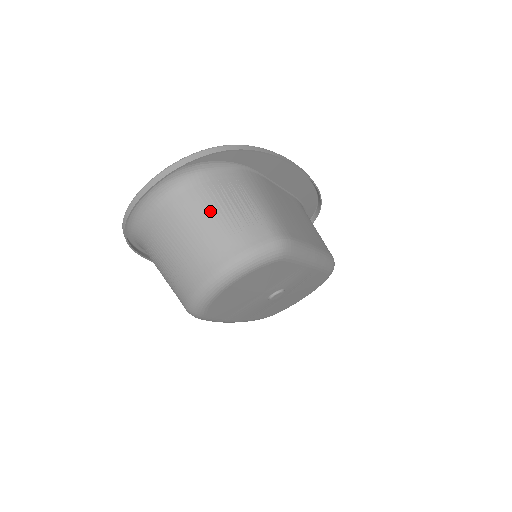
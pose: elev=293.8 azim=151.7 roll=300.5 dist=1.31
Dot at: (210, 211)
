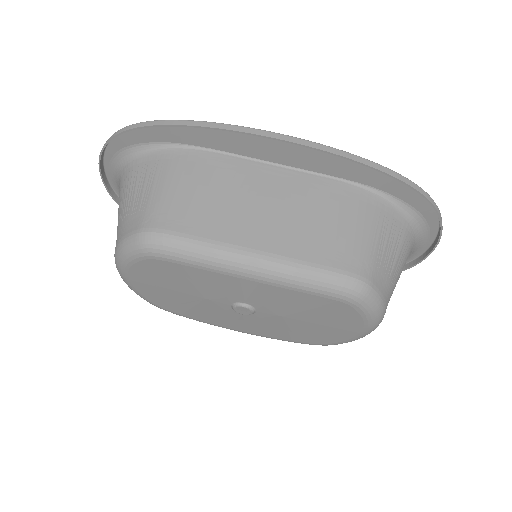
Dot at: (122, 197)
